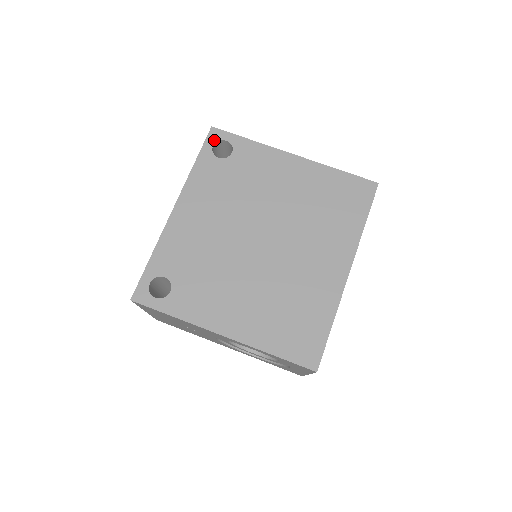
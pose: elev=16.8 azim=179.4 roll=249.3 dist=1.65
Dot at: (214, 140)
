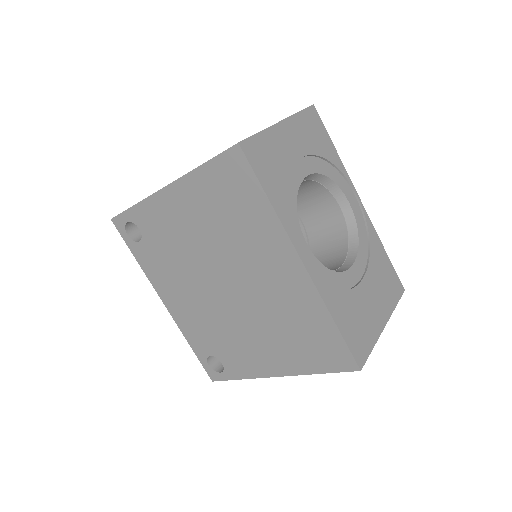
Dot at: (123, 229)
